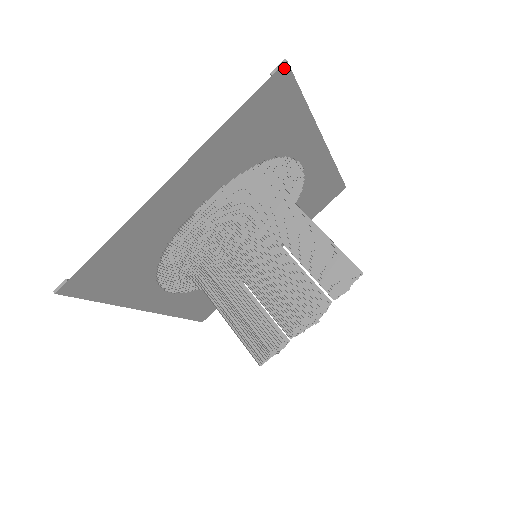
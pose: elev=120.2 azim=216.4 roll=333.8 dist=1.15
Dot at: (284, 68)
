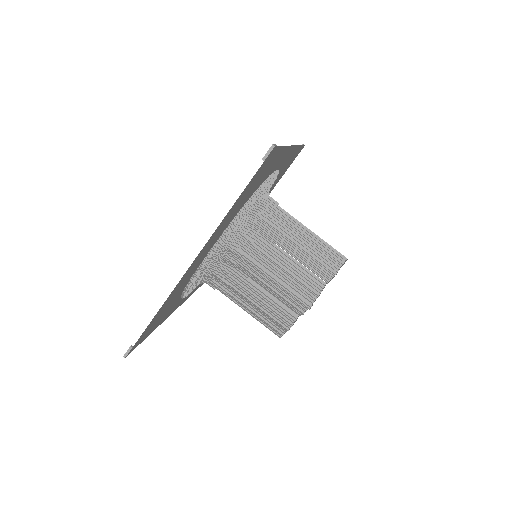
Dot at: (272, 150)
